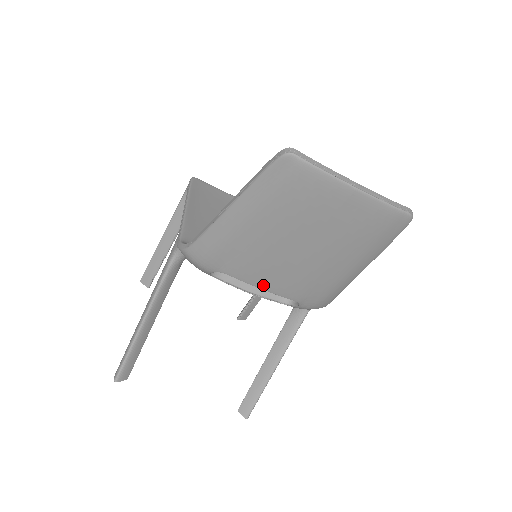
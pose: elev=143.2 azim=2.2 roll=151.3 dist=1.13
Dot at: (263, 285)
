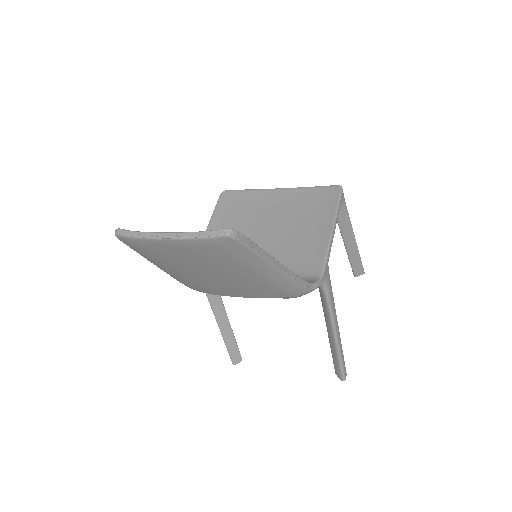
Dot at: (235, 295)
